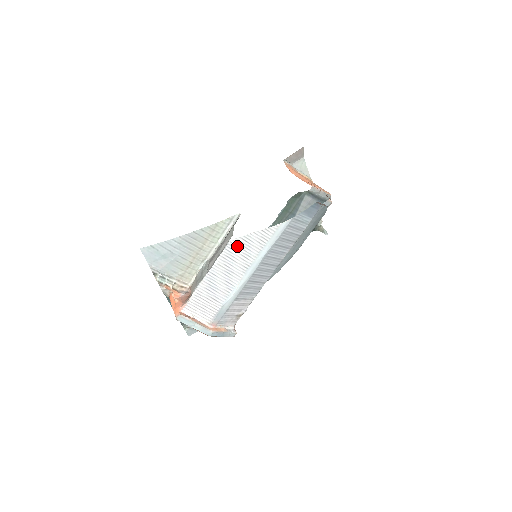
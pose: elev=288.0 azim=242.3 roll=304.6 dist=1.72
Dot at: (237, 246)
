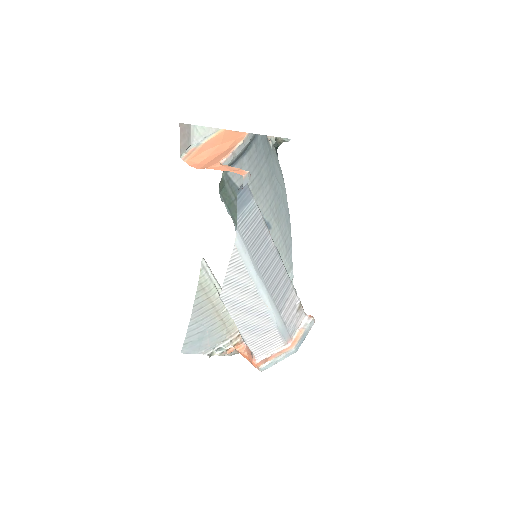
Dot at: (229, 293)
